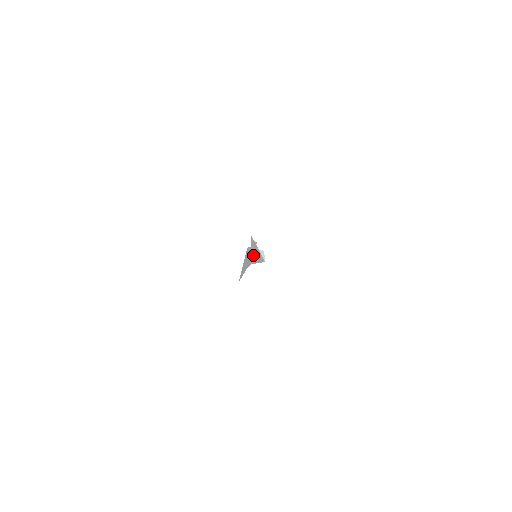
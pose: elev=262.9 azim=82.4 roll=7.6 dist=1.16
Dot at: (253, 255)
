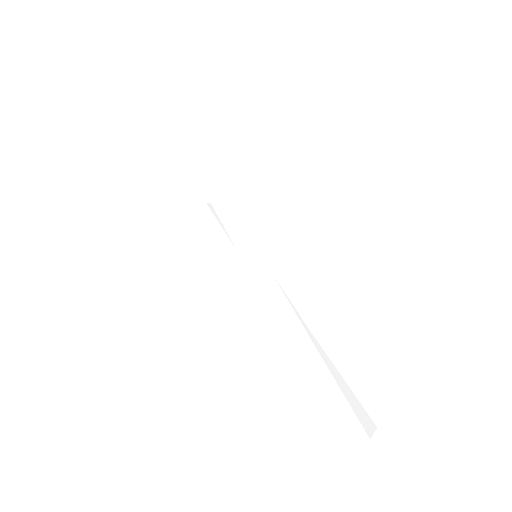
Dot at: (308, 337)
